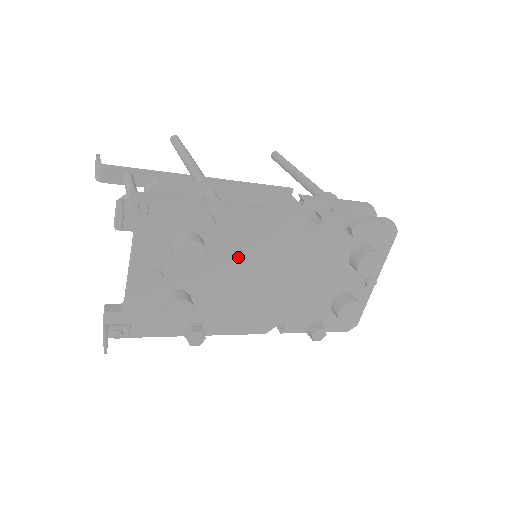
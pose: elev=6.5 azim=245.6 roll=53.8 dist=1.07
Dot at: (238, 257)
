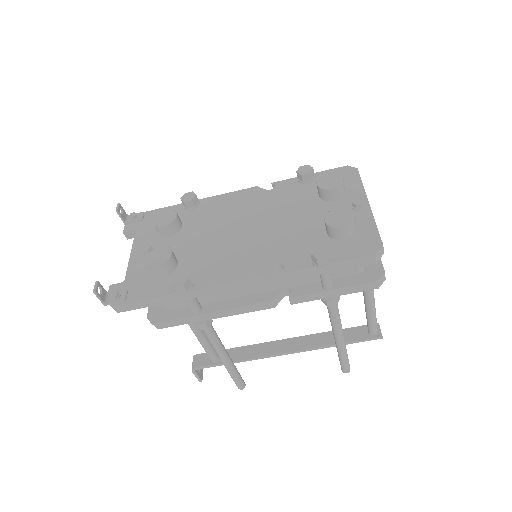
Dot at: (212, 224)
